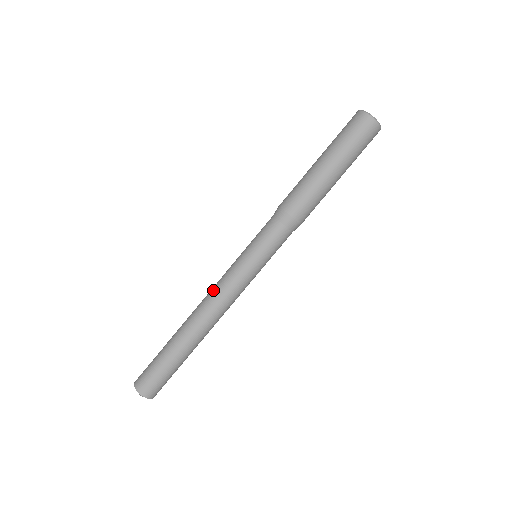
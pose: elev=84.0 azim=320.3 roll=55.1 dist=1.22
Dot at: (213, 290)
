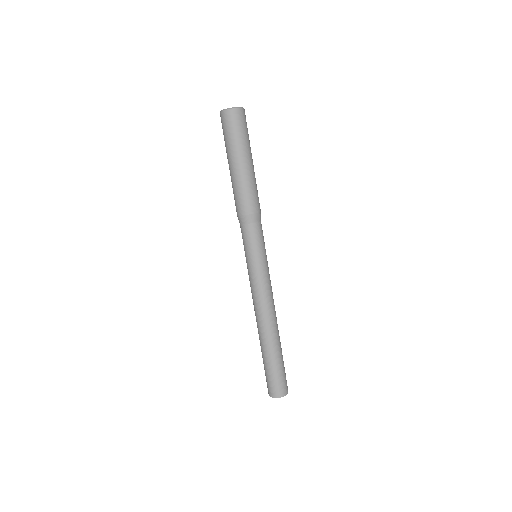
Dot at: (254, 301)
